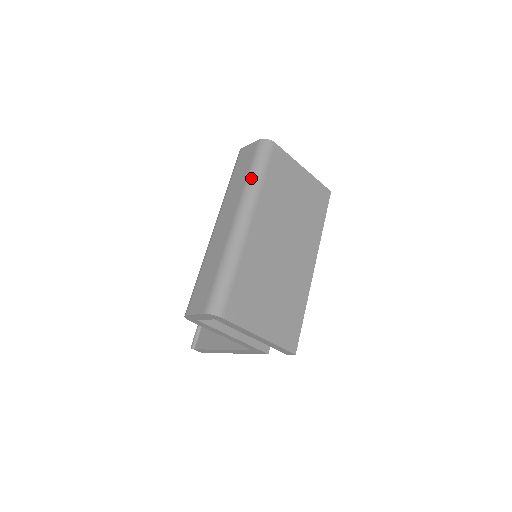
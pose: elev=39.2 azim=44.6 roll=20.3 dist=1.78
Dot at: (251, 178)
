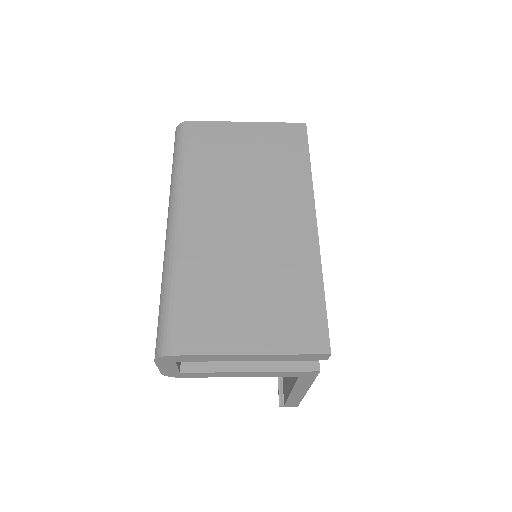
Dot at: (172, 174)
